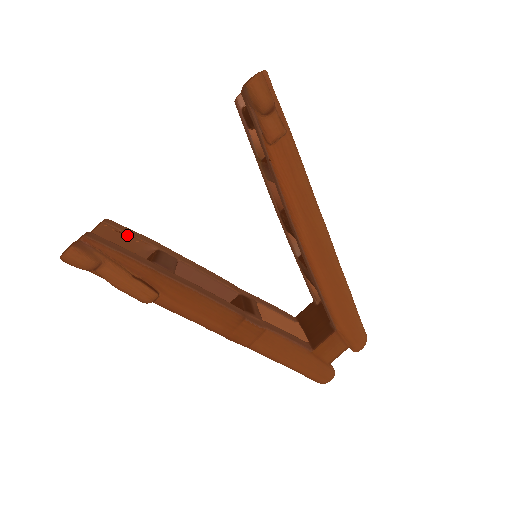
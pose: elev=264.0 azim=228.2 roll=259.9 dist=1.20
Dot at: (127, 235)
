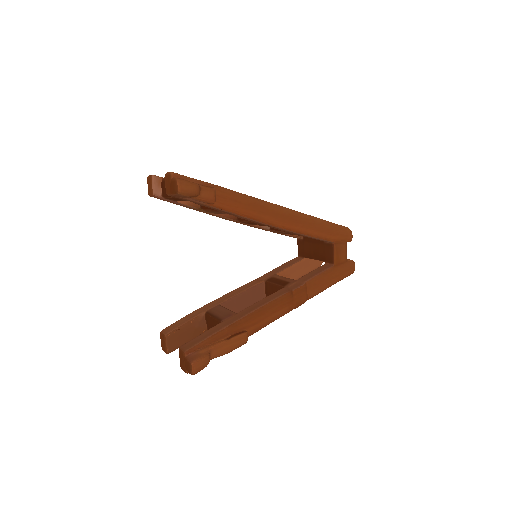
Dot at: (184, 326)
